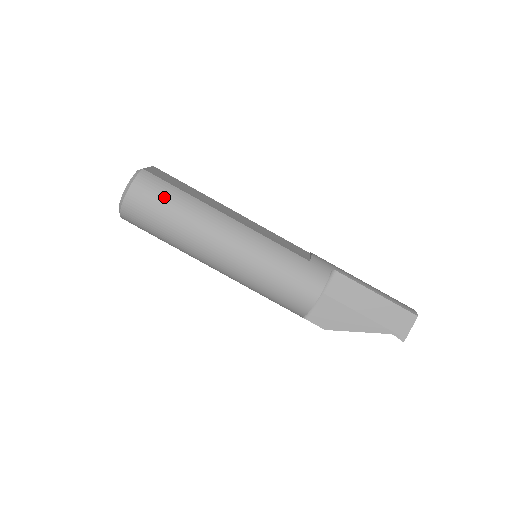
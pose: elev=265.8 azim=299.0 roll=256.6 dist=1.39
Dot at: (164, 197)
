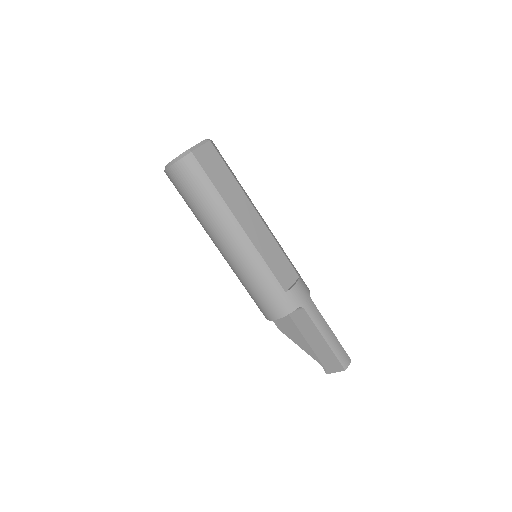
Dot at: (196, 187)
